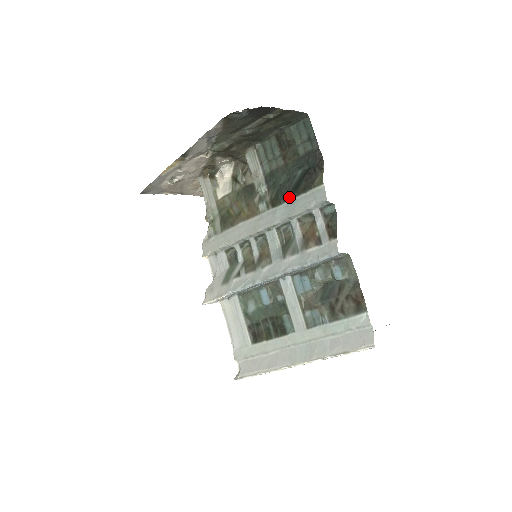
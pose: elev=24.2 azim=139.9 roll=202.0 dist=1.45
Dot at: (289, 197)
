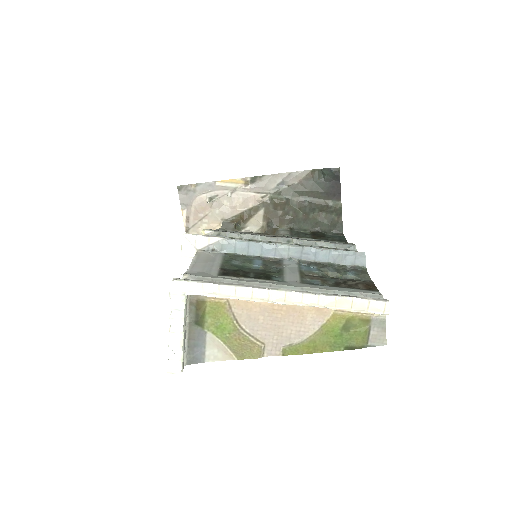
Dot at: (318, 239)
